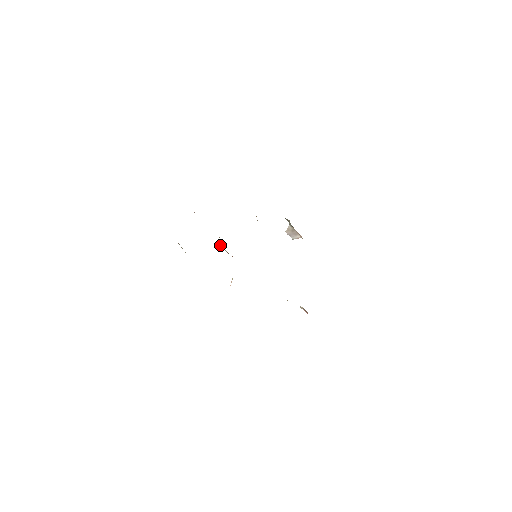
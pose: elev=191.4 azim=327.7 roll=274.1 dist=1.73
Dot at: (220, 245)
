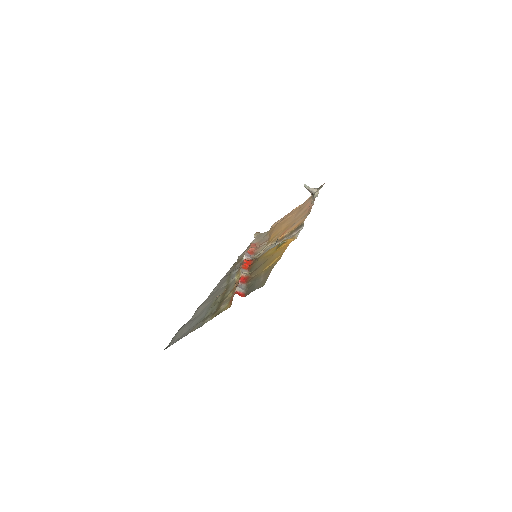
Dot at: (235, 278)
